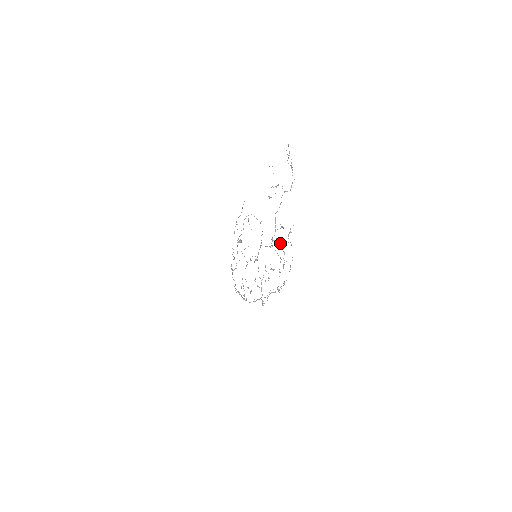
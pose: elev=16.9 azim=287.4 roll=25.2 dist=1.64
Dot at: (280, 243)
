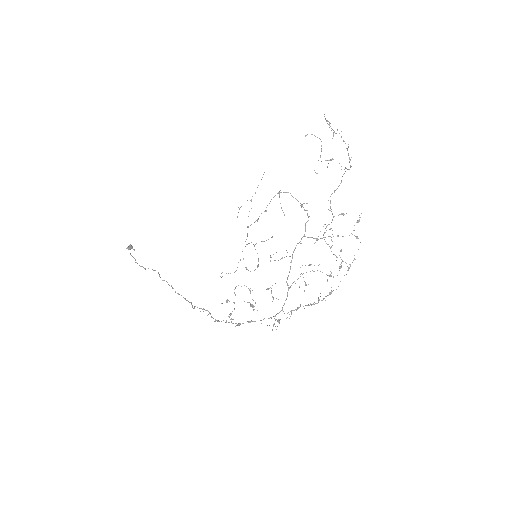
Dot at: (338, 235)
